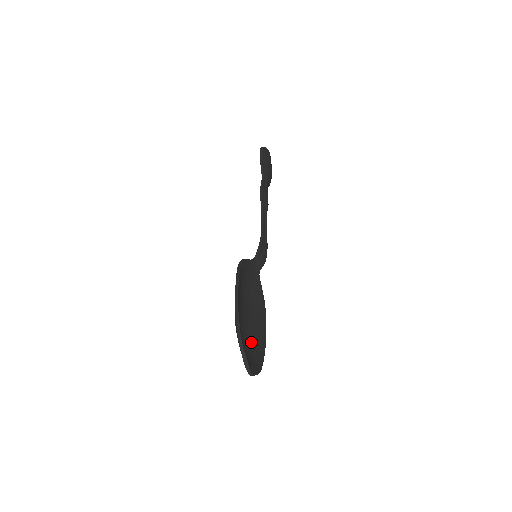
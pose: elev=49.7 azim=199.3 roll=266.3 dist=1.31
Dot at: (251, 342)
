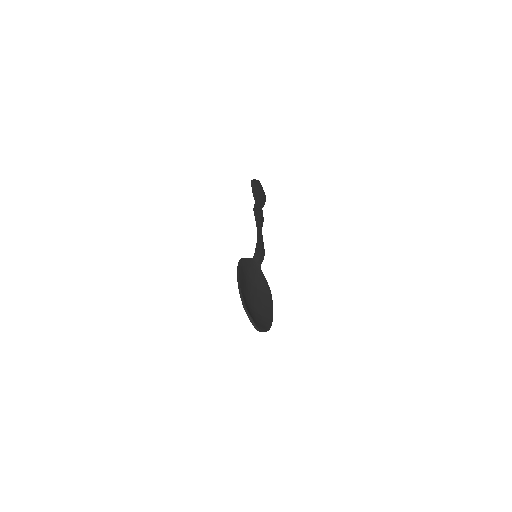
Dot at: (260, 313)
